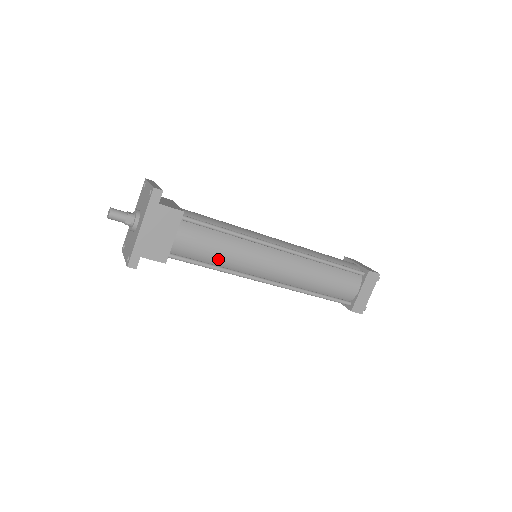
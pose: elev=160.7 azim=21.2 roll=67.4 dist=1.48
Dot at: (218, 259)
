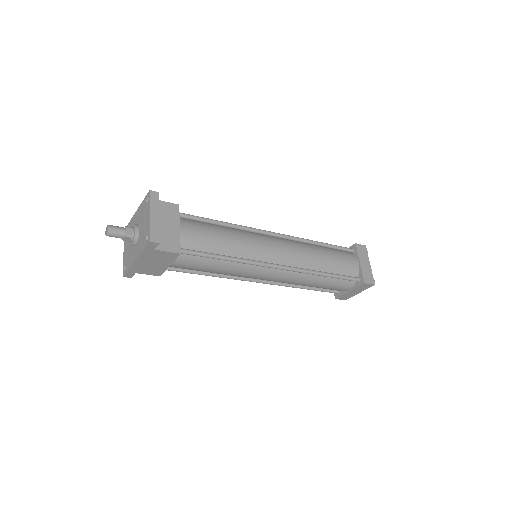
Dot at: (212, 272)
